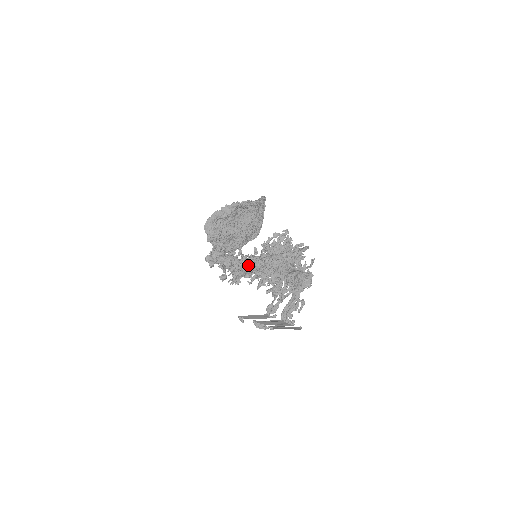
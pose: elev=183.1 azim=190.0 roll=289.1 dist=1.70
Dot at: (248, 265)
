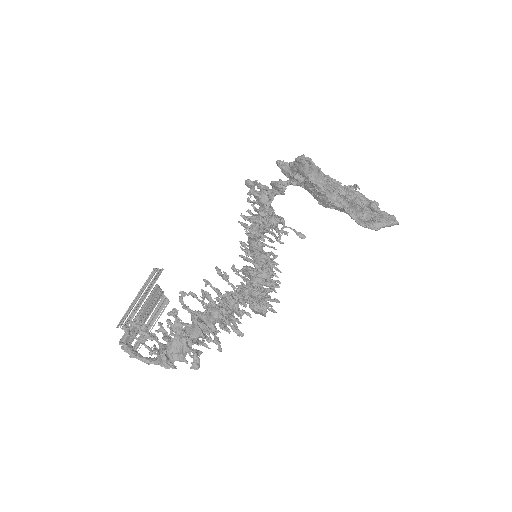
Dot at: (254, 241)
